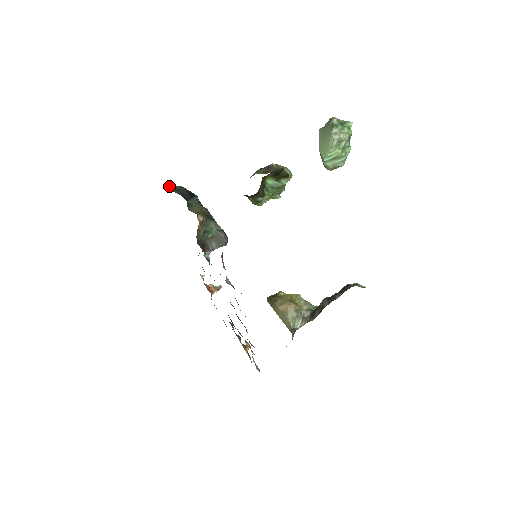
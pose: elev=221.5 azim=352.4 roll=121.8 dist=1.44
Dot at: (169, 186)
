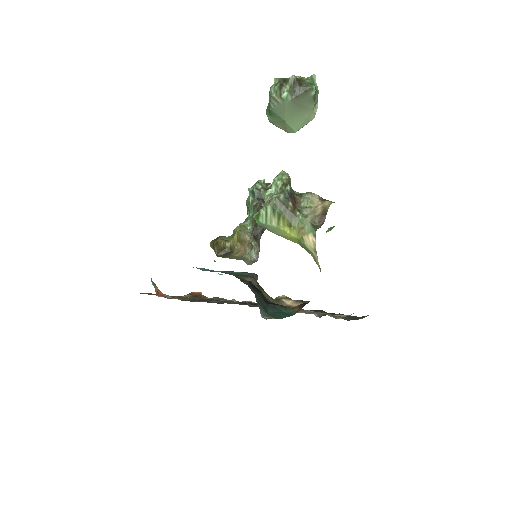
Dot at: (265, 313)
